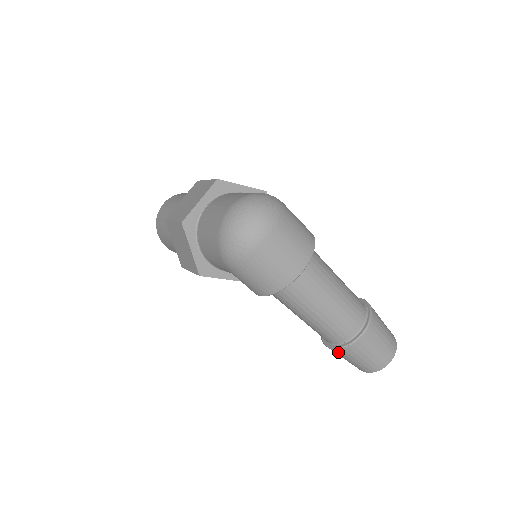
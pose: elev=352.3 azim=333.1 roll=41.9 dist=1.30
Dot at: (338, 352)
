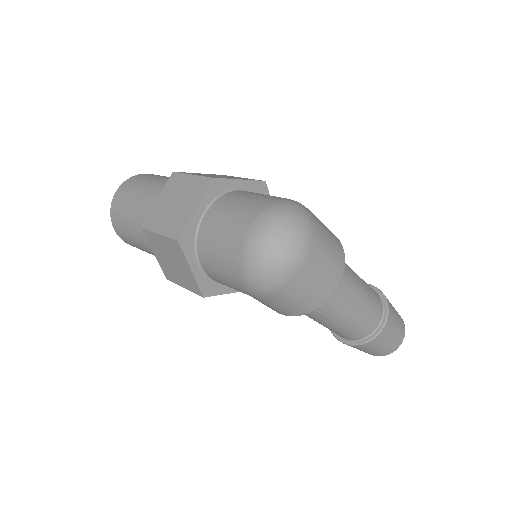
Dot at: (354, 347)
